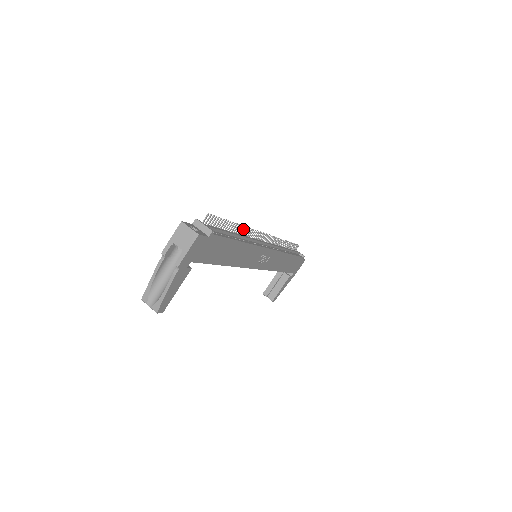
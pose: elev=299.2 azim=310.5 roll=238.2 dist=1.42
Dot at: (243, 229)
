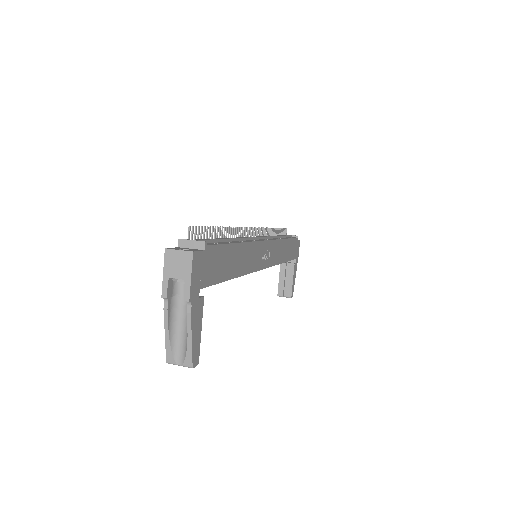
Dot at: (231, 231)
